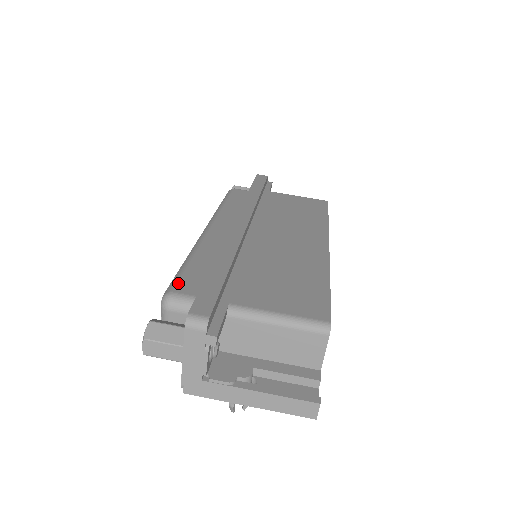
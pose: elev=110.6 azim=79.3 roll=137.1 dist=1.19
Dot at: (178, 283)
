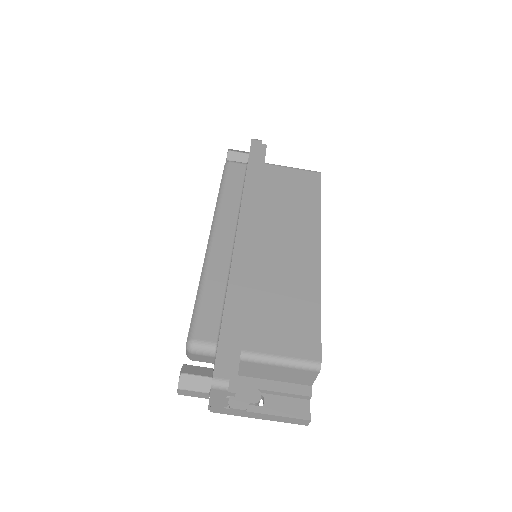
Dot at: (197, 327)
